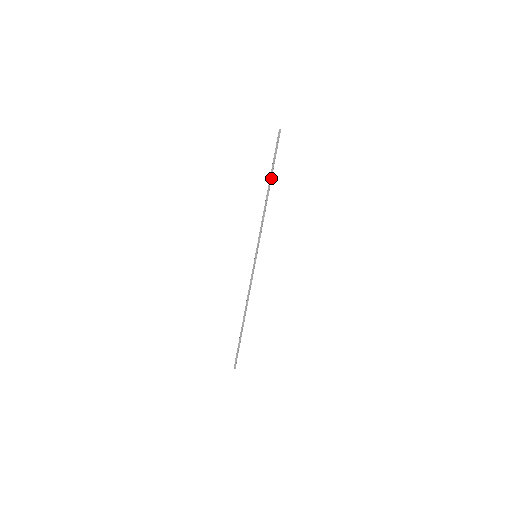
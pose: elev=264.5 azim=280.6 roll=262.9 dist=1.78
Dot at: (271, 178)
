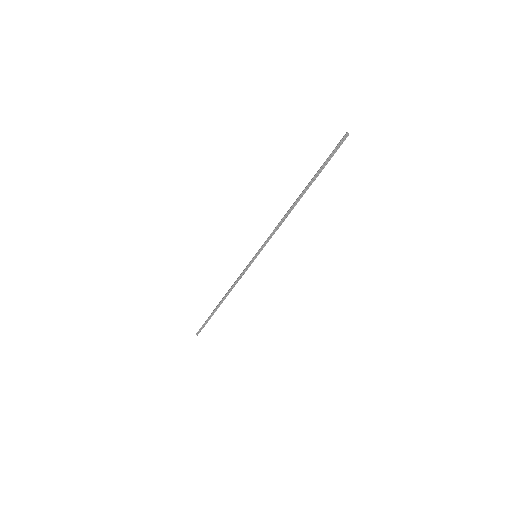
Dot at: (308, 187)
